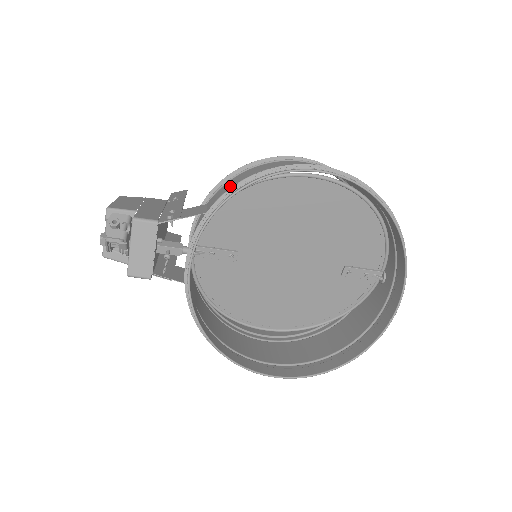
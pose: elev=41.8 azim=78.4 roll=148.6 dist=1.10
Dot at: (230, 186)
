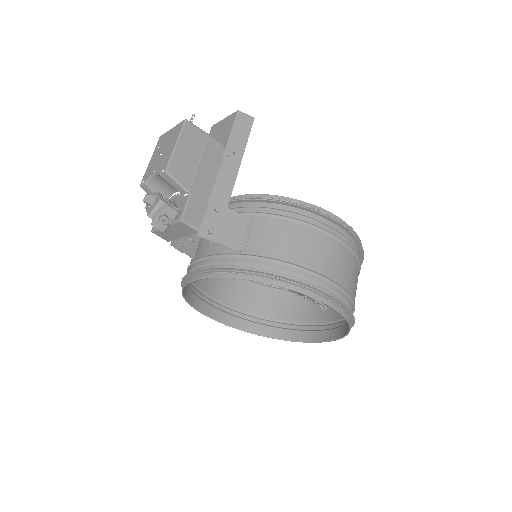
Dot at: (271, 245)
